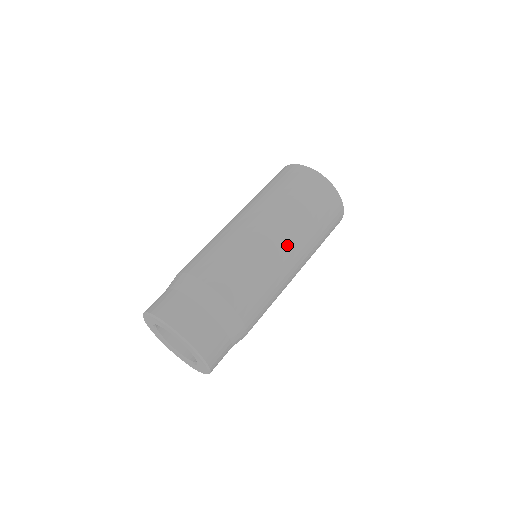
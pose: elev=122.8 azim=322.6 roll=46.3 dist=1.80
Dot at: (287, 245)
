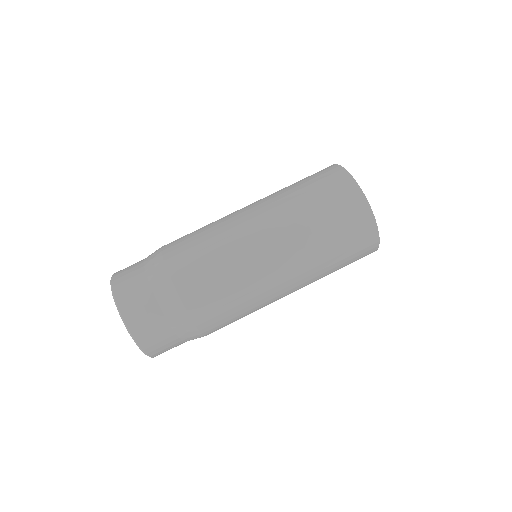
Dot at: (276, 259)
